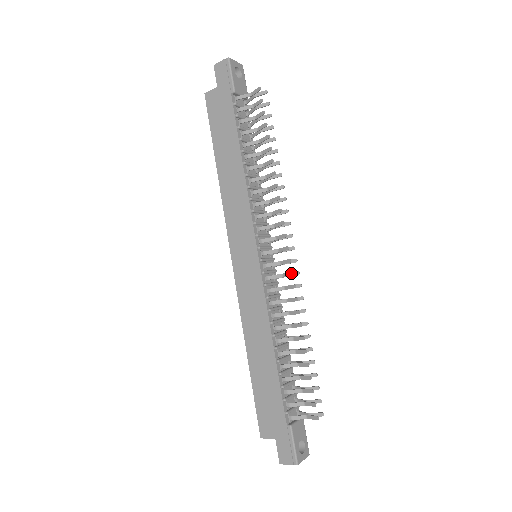
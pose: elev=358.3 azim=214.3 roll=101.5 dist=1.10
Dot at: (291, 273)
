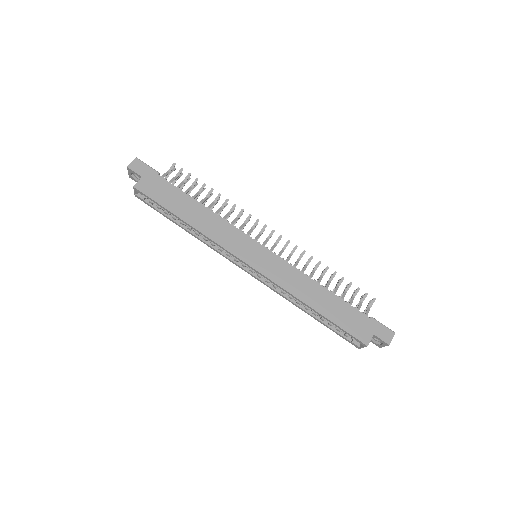
Dot at: (288, 241)
